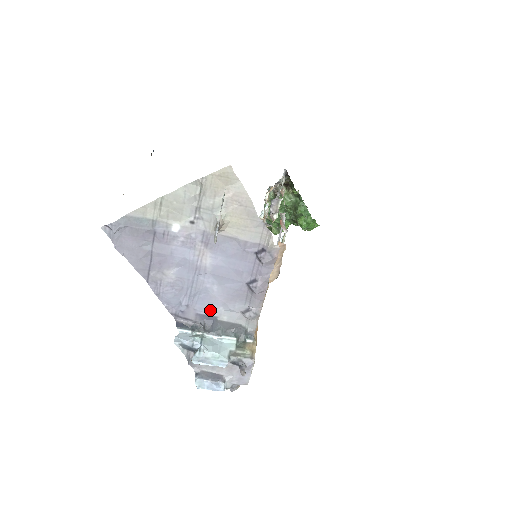
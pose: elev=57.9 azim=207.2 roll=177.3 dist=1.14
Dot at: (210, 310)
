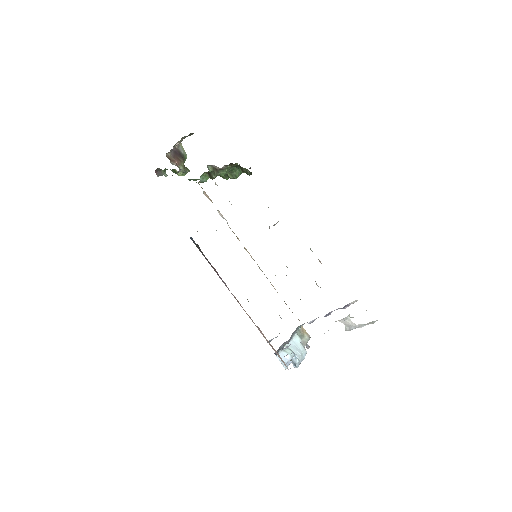
Dot at: occluded
